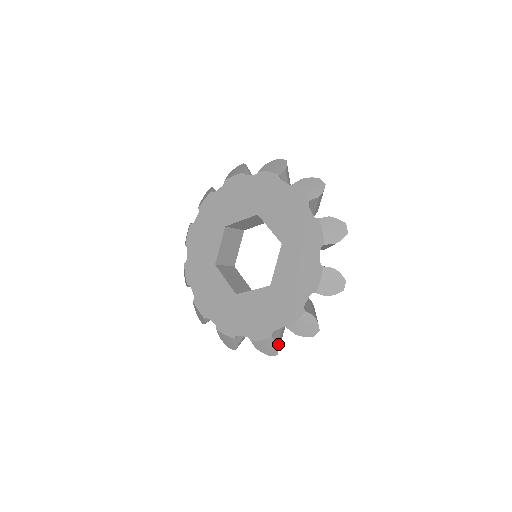
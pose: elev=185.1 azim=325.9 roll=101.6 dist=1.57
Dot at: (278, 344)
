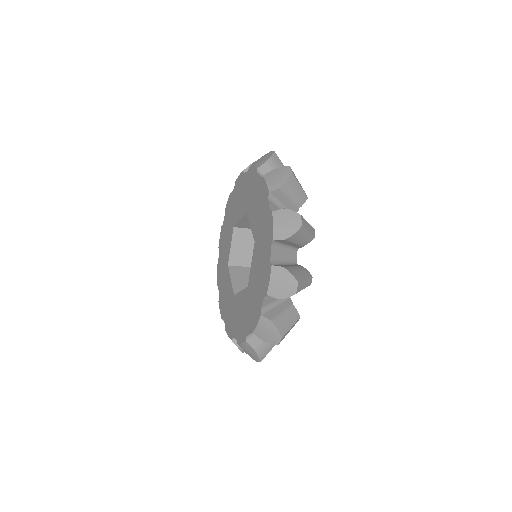
Dot at: (286, 269)
